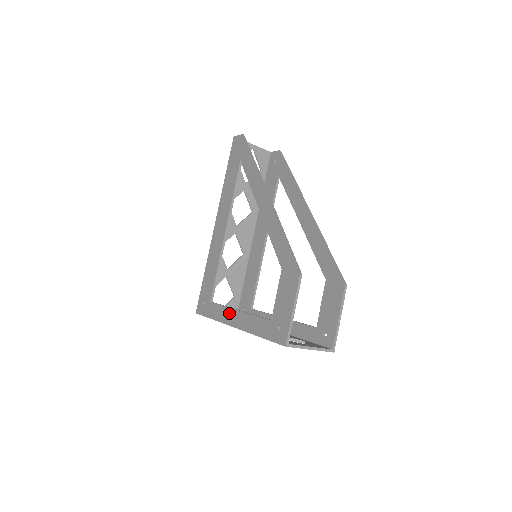
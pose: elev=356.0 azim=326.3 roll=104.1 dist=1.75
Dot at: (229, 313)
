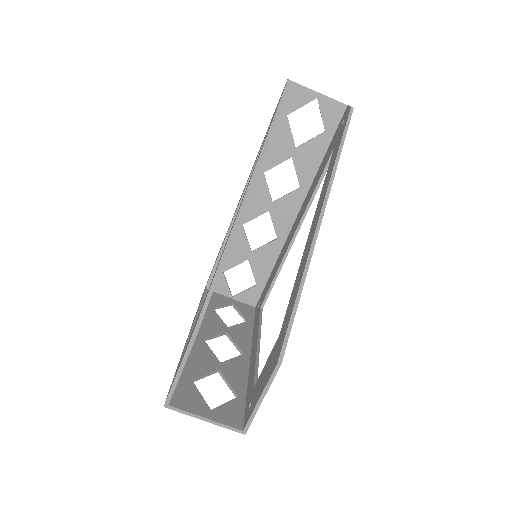
Dot at: (195, 316)
